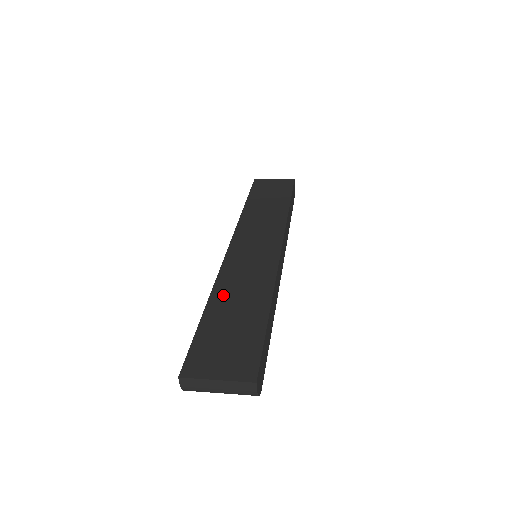
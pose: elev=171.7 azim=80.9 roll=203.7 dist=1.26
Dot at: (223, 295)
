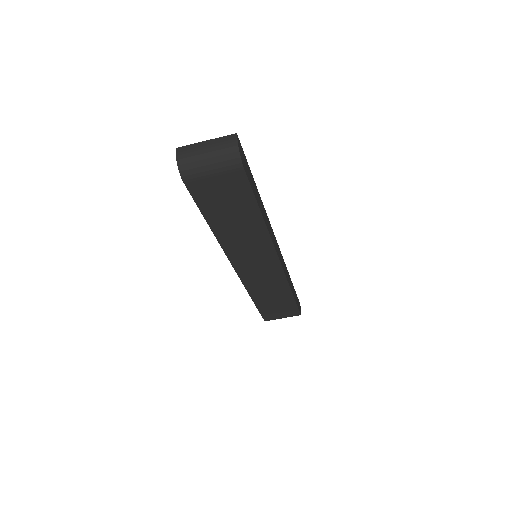
Dot at: occluded
